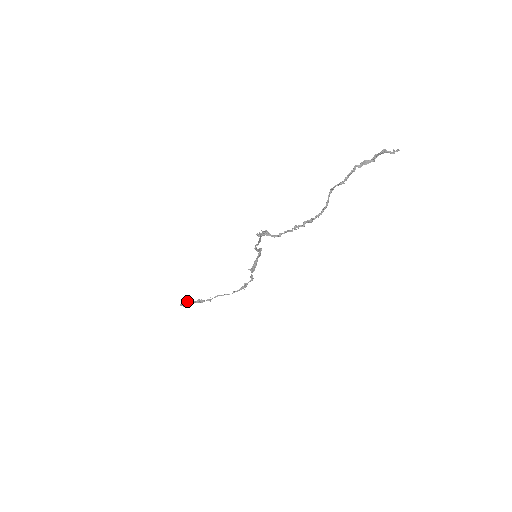
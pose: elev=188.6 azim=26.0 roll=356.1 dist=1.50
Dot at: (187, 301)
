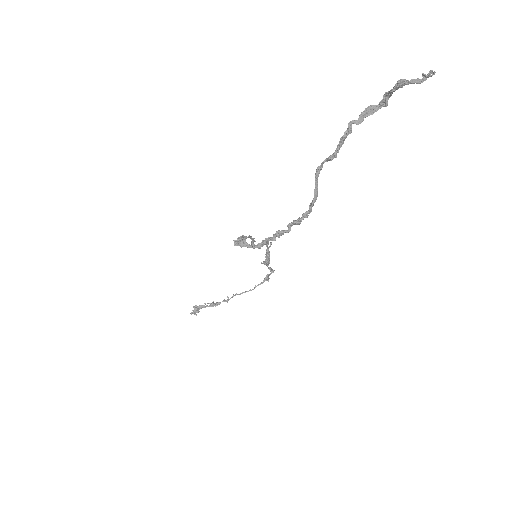
Dot at: (198, 307)
